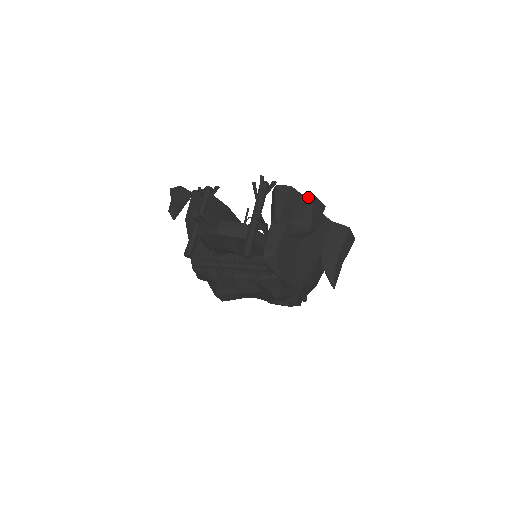
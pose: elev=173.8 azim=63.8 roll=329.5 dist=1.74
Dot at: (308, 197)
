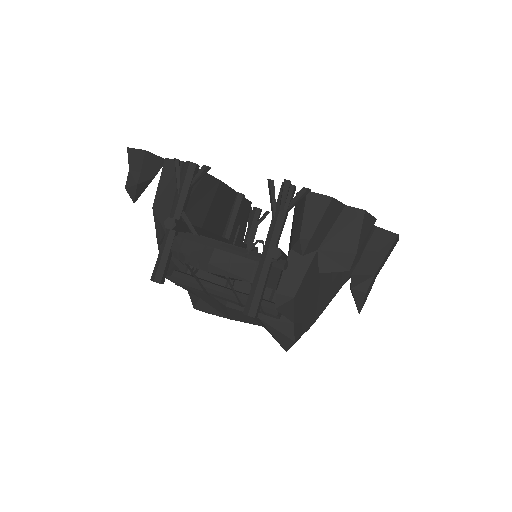
Dot at: (355, 213)
